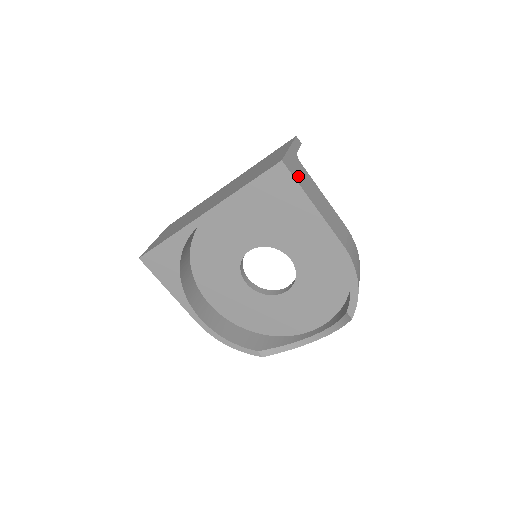
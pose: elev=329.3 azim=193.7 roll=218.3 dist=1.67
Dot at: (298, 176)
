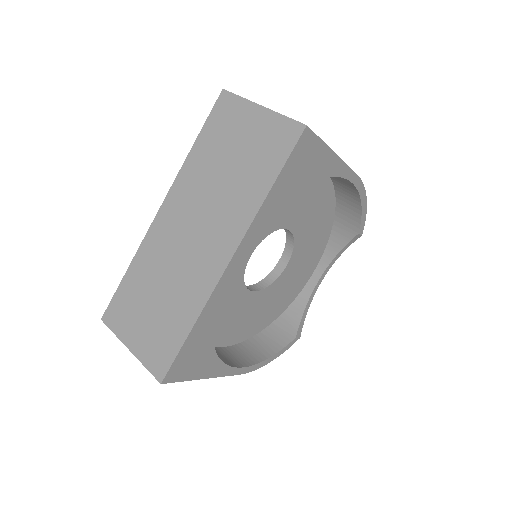
Dot at: occluded
